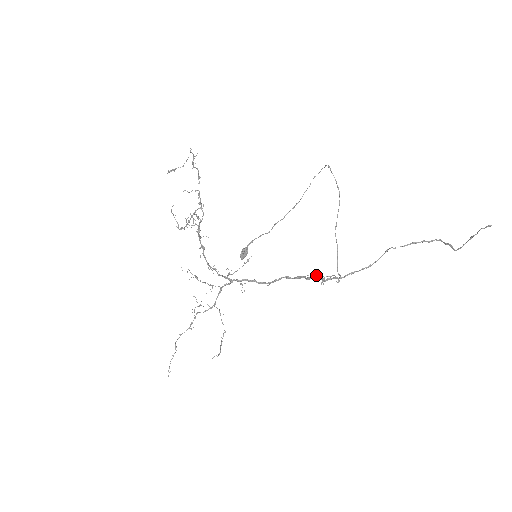
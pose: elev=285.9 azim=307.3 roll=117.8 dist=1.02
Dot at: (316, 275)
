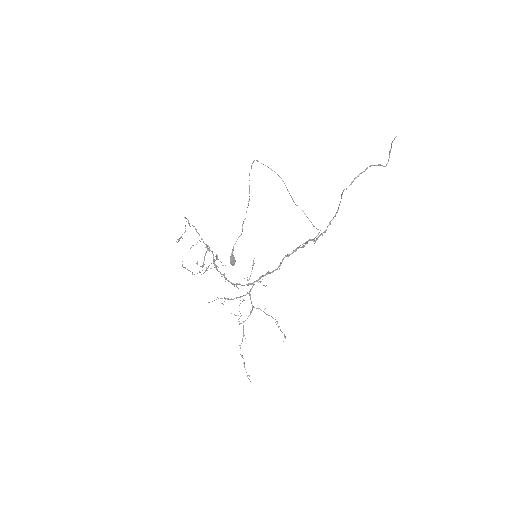
Dot at: (307, 241)
